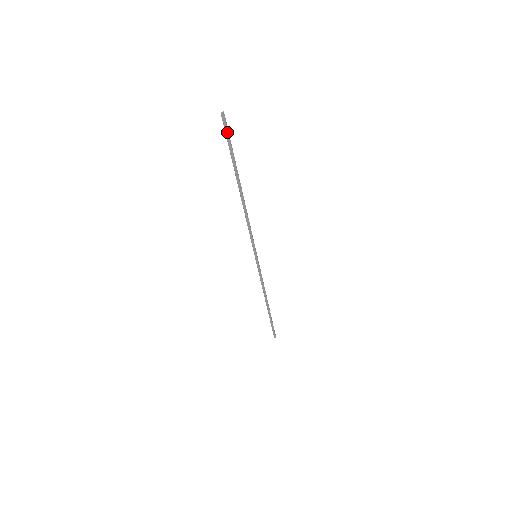
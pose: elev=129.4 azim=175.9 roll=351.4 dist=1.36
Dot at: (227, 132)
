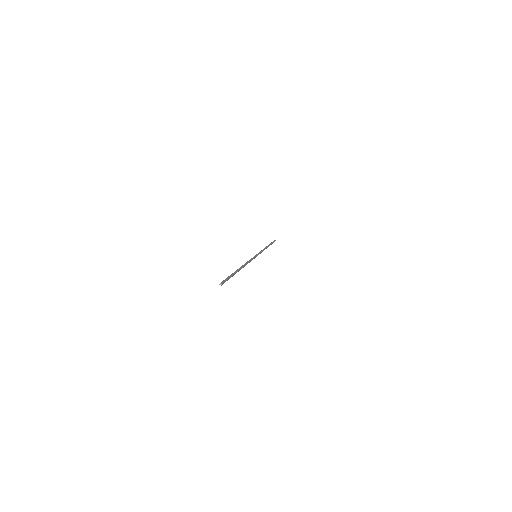
Dot at: occluded
